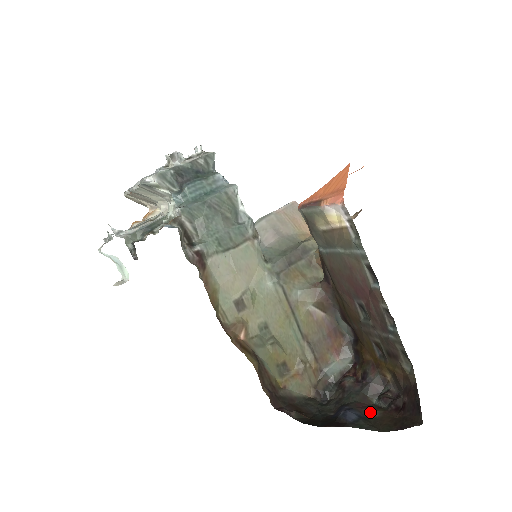
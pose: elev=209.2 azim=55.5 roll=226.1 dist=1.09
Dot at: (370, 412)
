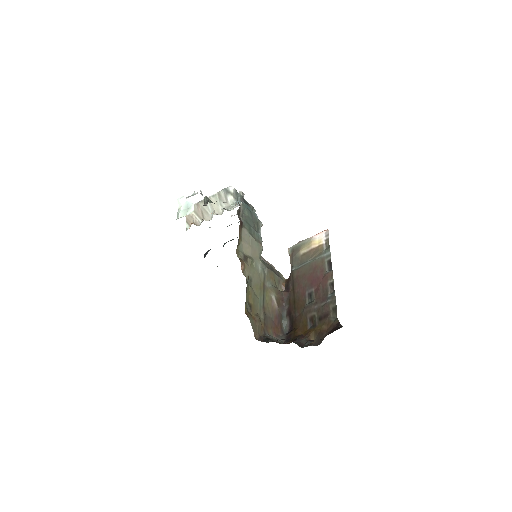
Dot at: occluded
